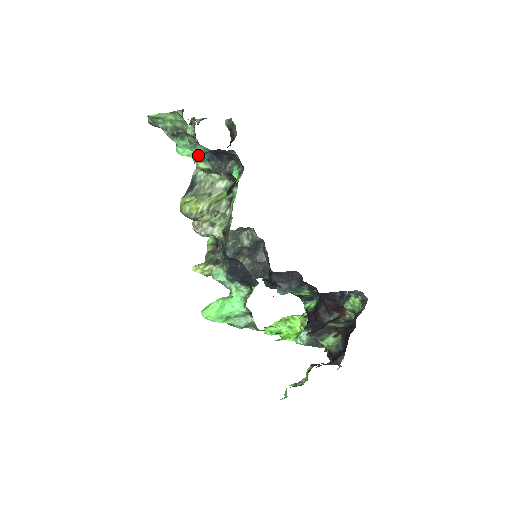
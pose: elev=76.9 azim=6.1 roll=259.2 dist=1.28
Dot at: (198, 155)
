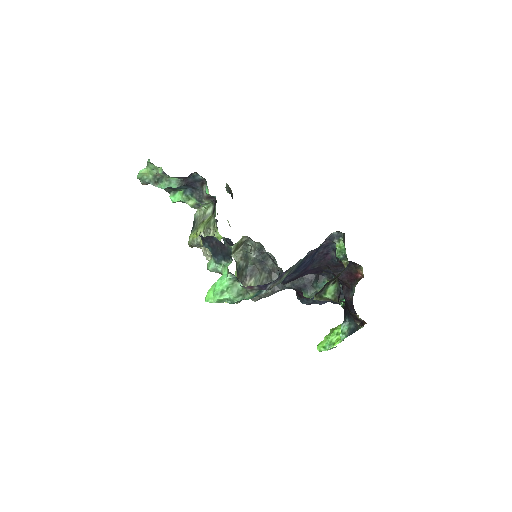
Dot at: (183, 195)
